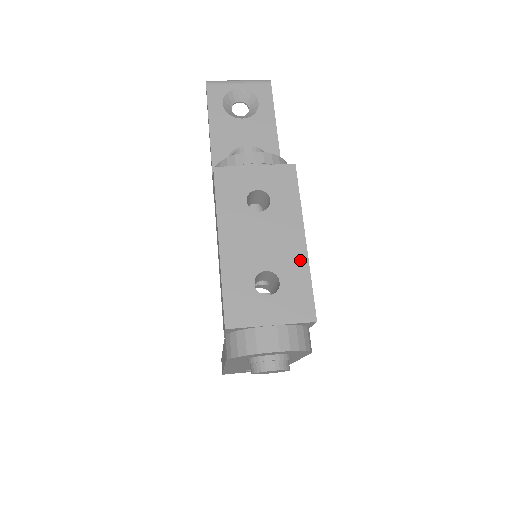
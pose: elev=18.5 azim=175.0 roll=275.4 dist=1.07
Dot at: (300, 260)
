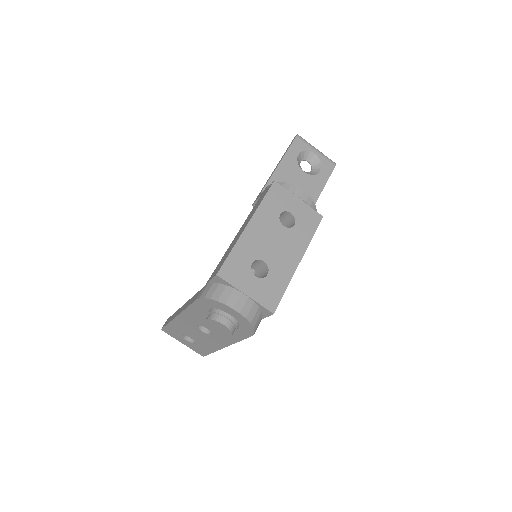
Dot at: (288, 271)
